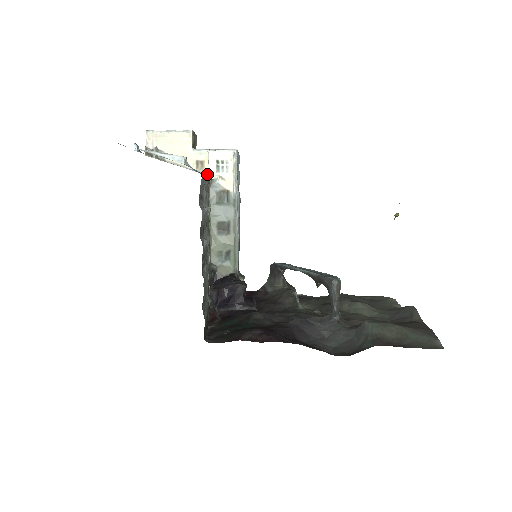
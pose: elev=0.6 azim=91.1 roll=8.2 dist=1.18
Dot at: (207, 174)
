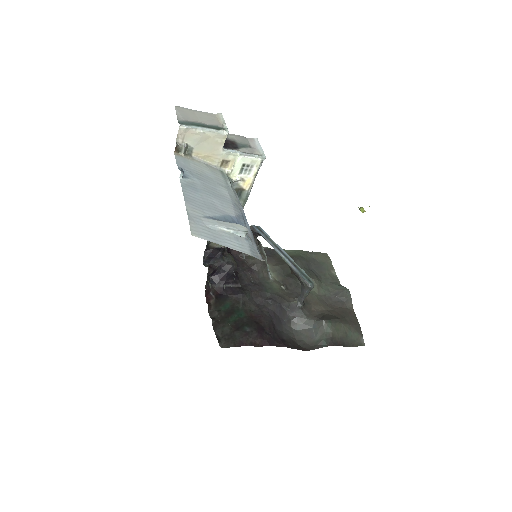
Dot at: (230, 174)
